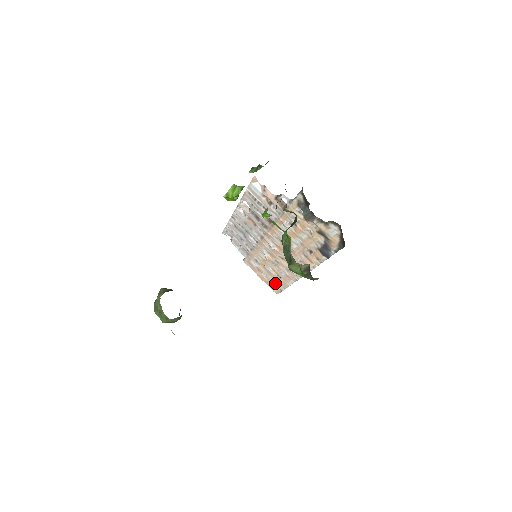
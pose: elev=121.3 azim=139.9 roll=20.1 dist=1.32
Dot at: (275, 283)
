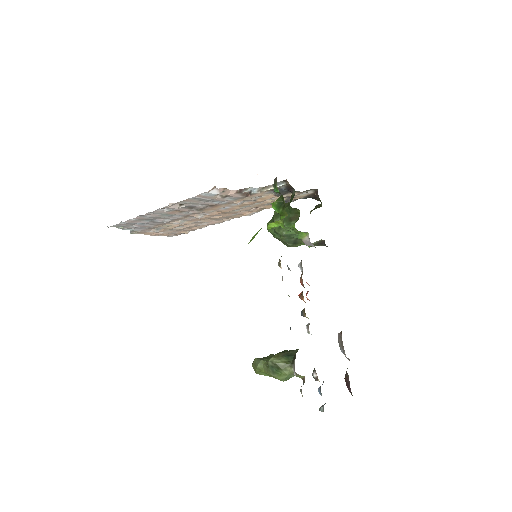
Dot at: (177, 232)
